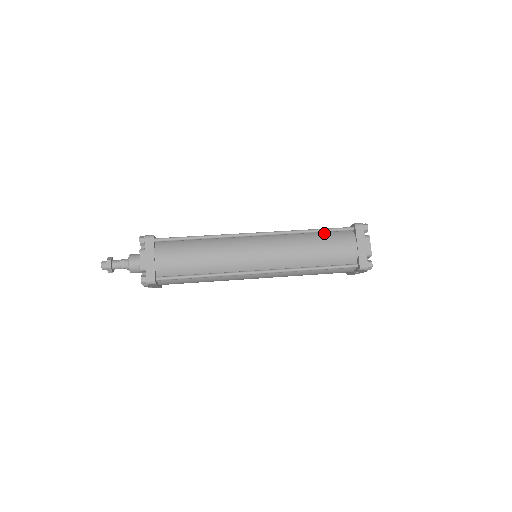
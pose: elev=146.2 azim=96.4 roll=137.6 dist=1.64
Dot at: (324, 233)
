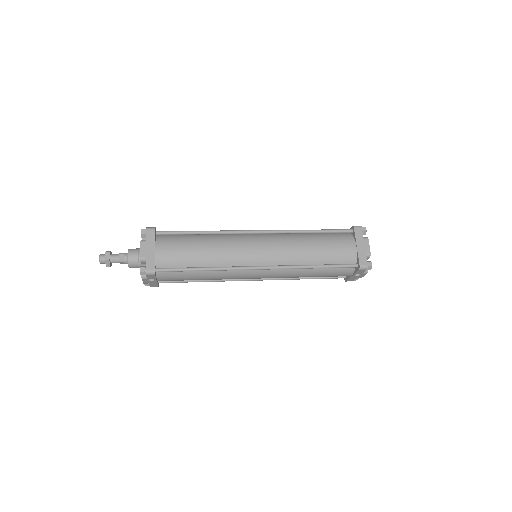
Dot at: (324, 234)
